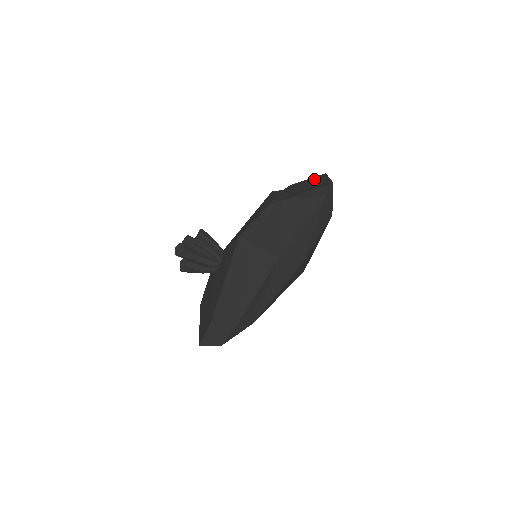
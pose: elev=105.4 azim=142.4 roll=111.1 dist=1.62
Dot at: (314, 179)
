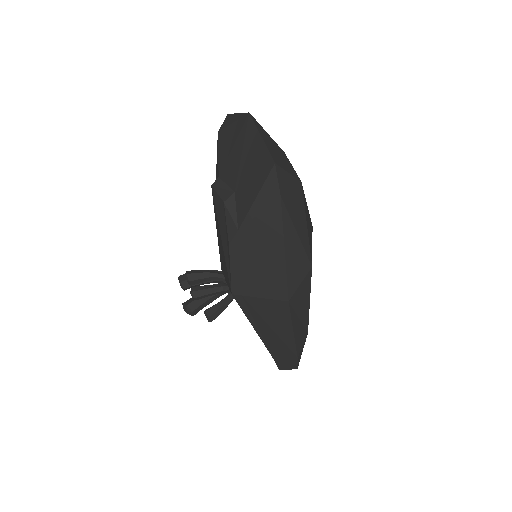
Dot at: (243, 139)
